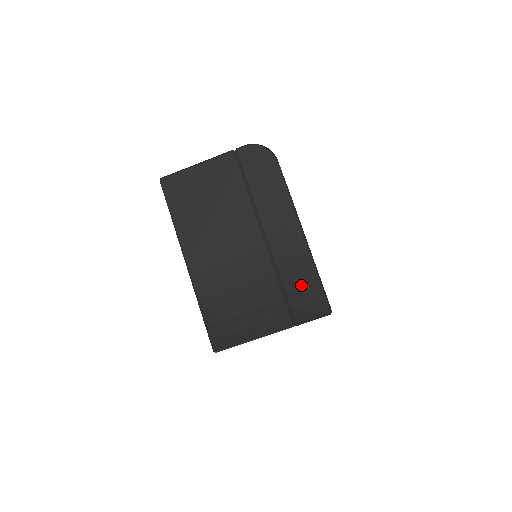
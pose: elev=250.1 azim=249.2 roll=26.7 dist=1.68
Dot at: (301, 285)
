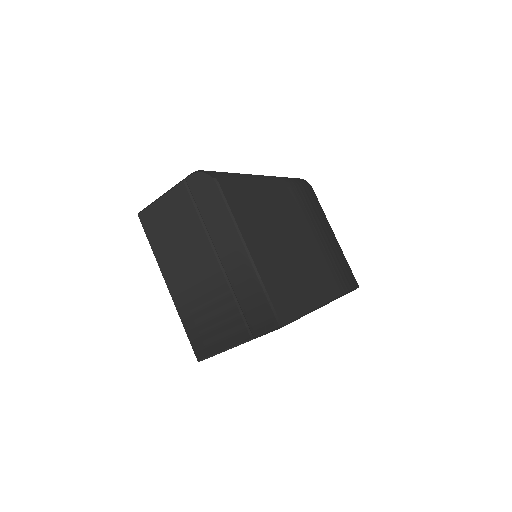
Dot at: (253, 301)
